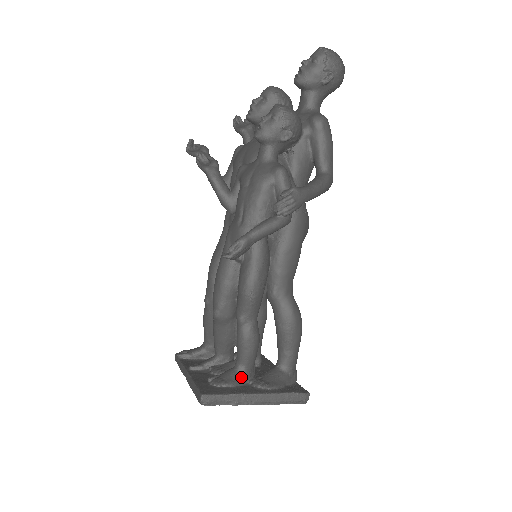
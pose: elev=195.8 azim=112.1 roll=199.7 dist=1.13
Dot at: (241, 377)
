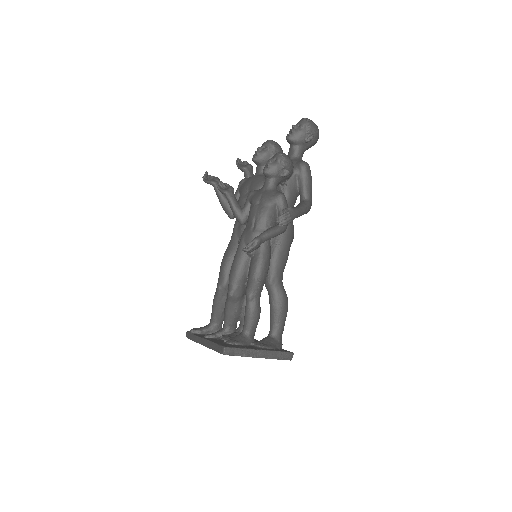
Dot at: (247, 340)
